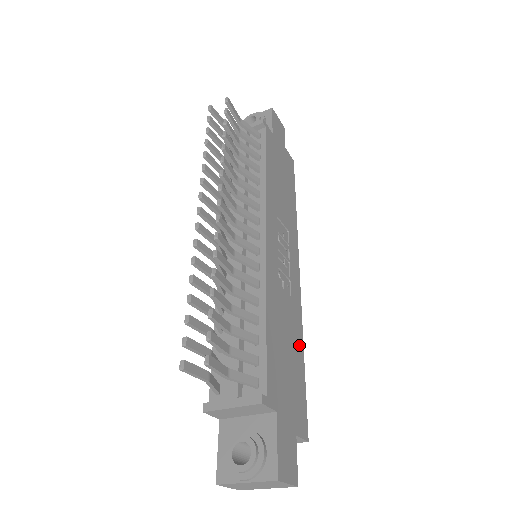
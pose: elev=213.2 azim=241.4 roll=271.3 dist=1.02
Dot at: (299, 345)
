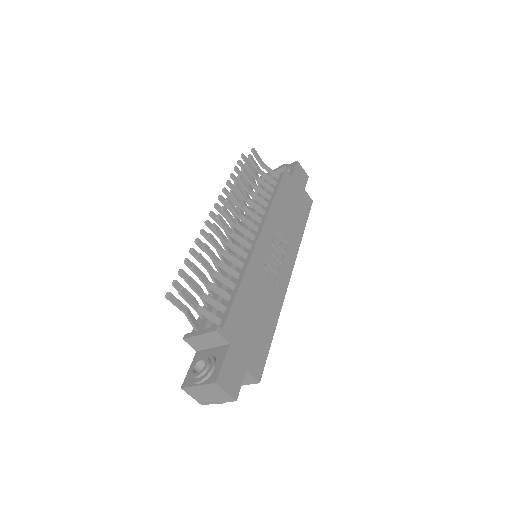
Dot at: (272, 319)
